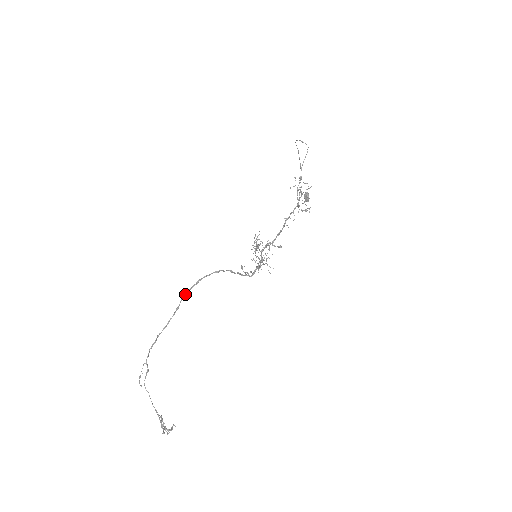
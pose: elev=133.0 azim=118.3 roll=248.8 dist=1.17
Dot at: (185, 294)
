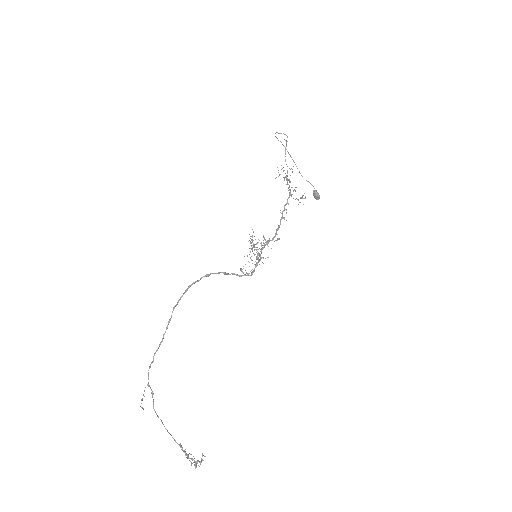
Dot at: (176, 304)
